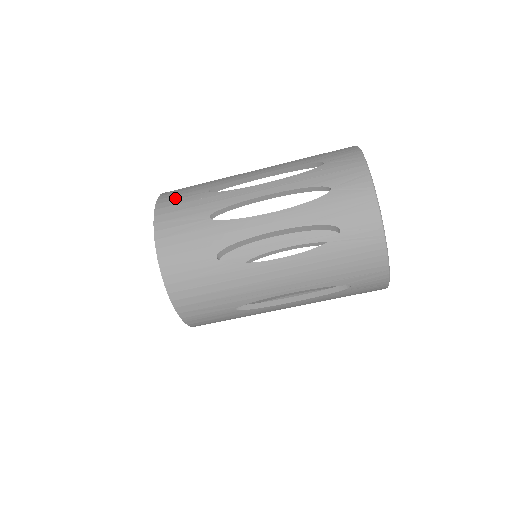
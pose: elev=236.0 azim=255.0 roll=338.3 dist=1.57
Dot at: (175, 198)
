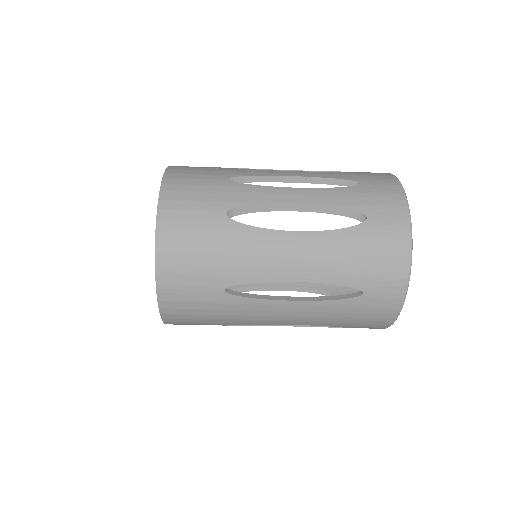
Dot at: occluded
